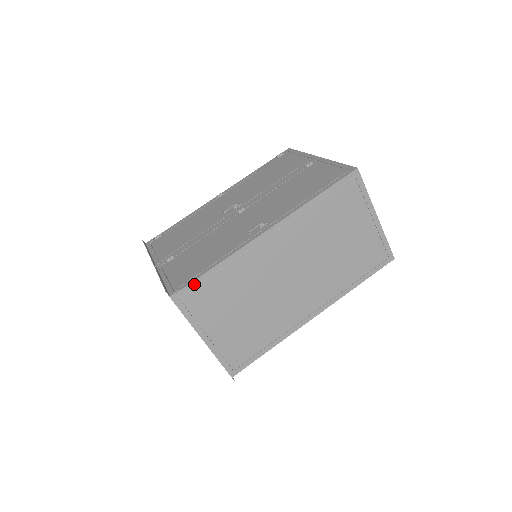
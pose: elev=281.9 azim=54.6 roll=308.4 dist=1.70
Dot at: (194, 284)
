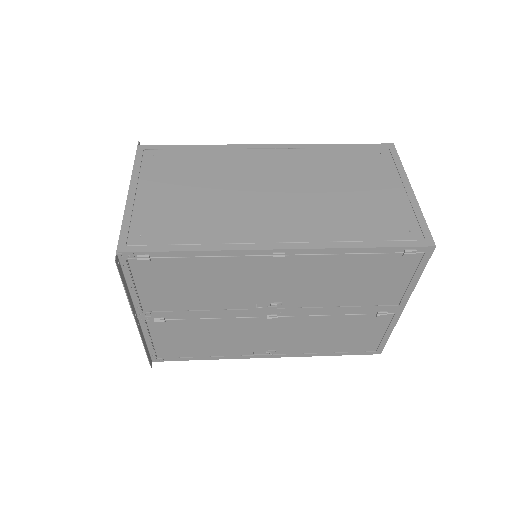
Dot at: (167, 147)
